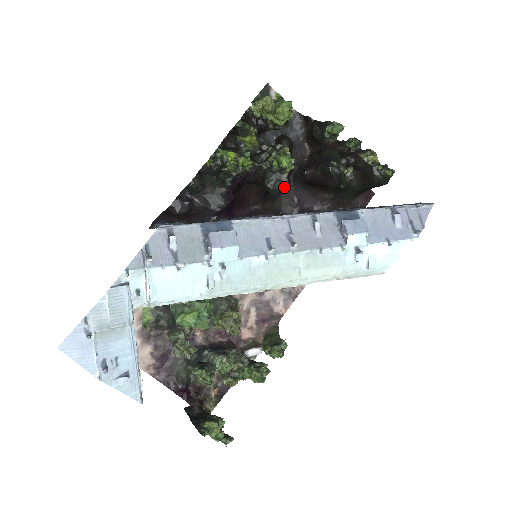
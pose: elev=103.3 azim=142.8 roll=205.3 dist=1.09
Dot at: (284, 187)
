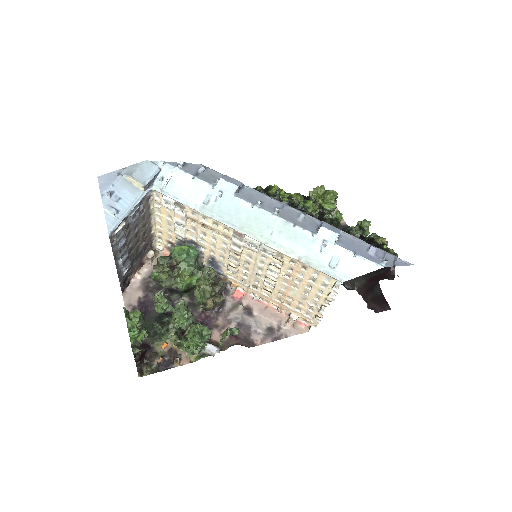
Dot at: occluded
